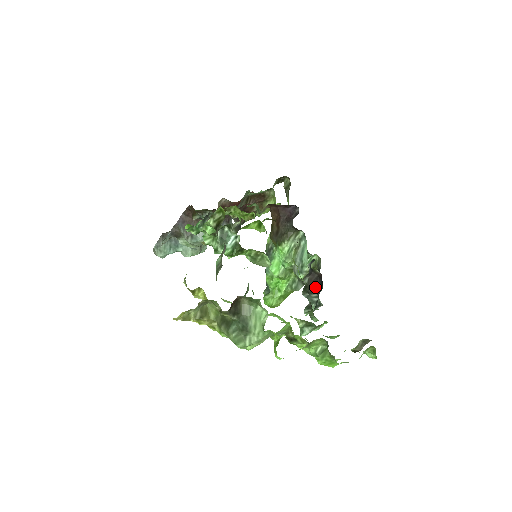
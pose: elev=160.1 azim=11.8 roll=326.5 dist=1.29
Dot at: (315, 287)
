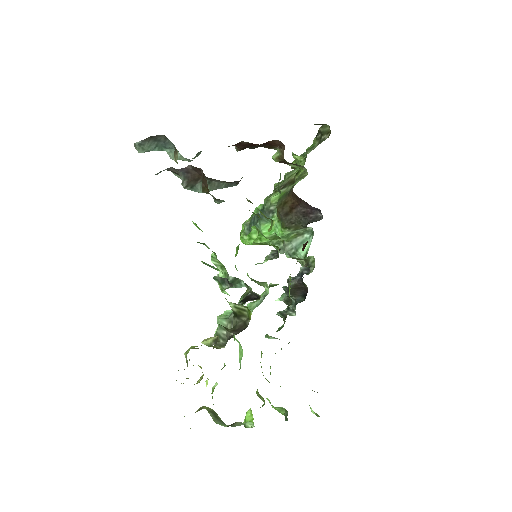
Dot at: (297, 293)
